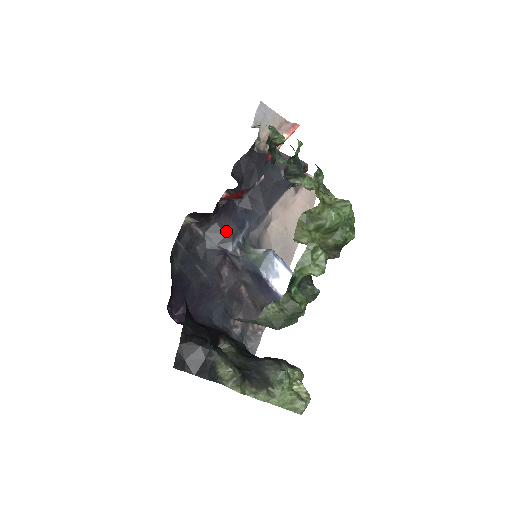
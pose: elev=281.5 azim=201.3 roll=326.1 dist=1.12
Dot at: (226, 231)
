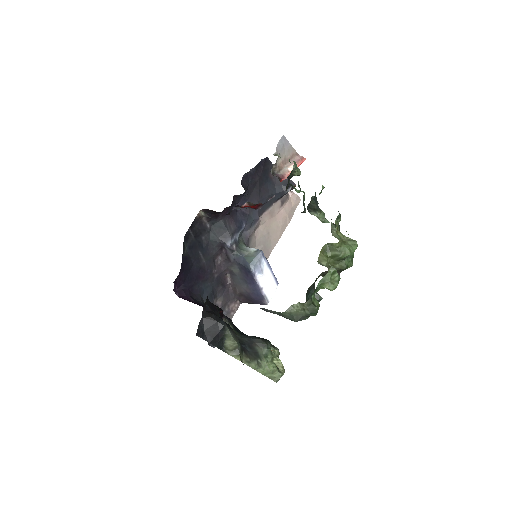
Dot at: (228, 228)
